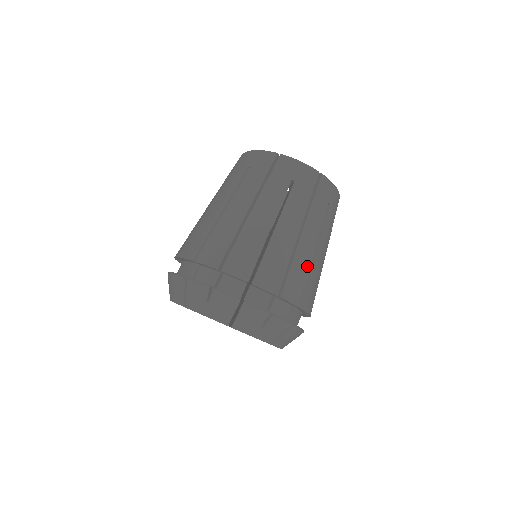
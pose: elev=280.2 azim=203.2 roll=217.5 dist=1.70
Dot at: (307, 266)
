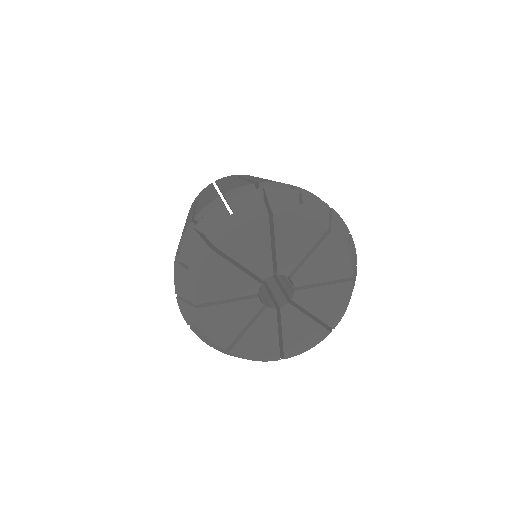
Dot at: occluded
